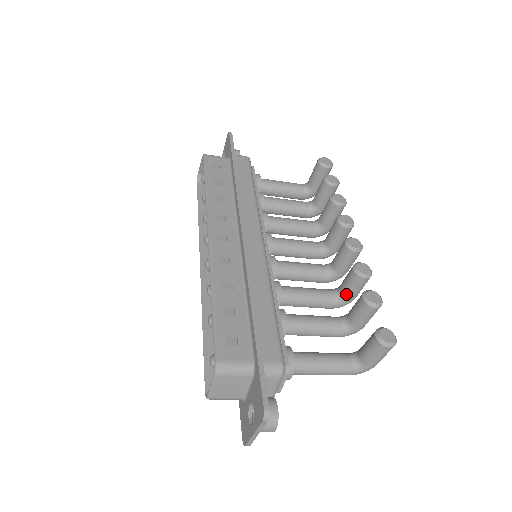
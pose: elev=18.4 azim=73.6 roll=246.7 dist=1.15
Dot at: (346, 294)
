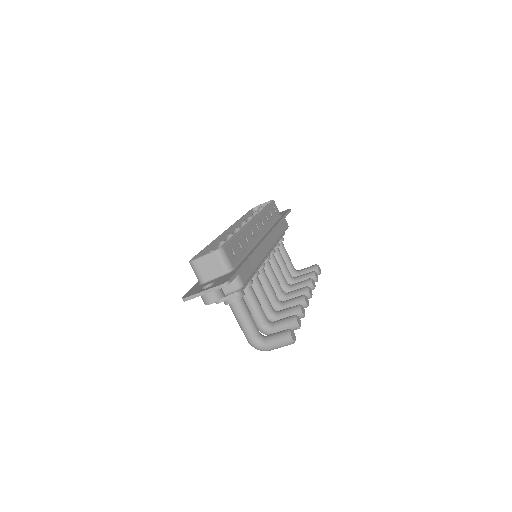
Dot at: (280, 315)
